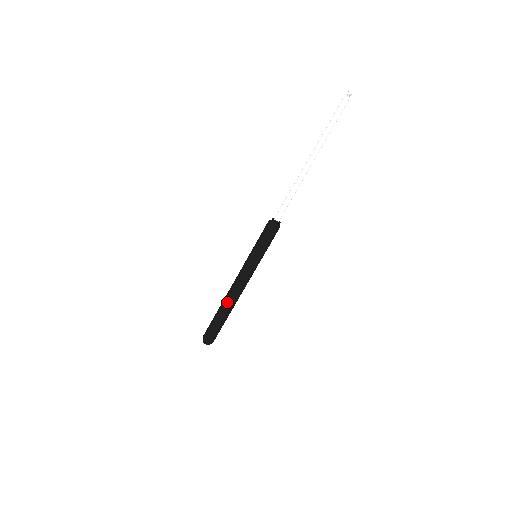
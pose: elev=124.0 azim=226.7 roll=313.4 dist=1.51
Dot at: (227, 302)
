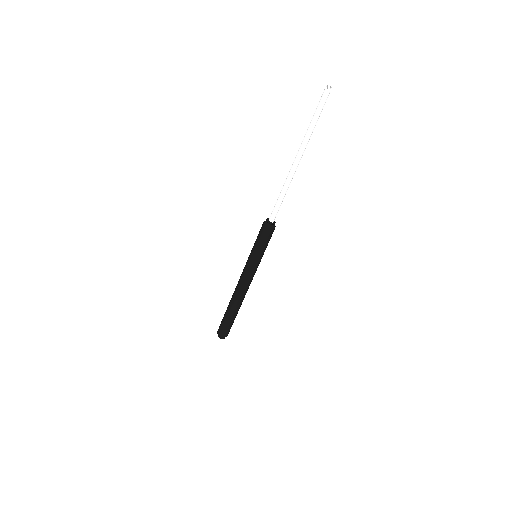
Dot at: (232, 296)
